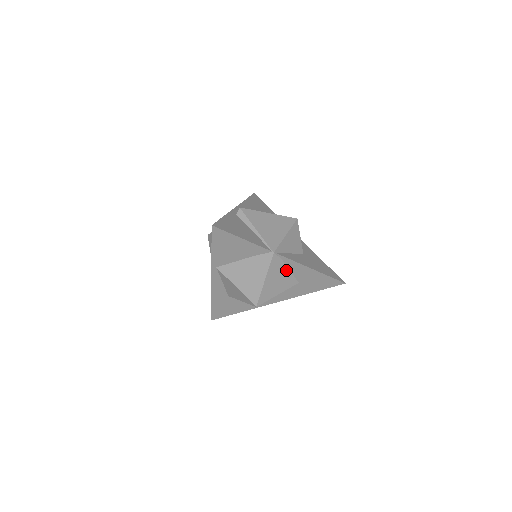
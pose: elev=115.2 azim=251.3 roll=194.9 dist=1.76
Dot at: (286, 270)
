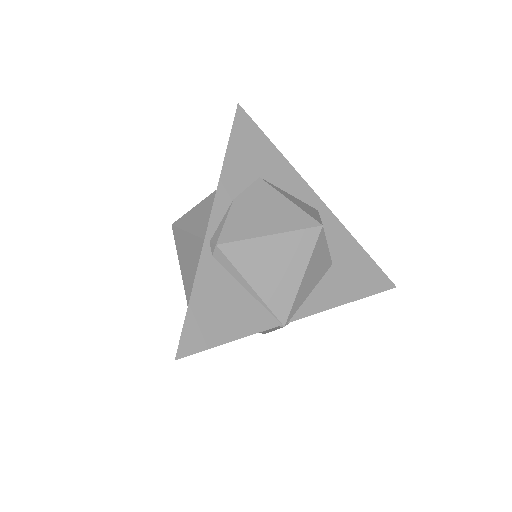
Dot at: occluded
